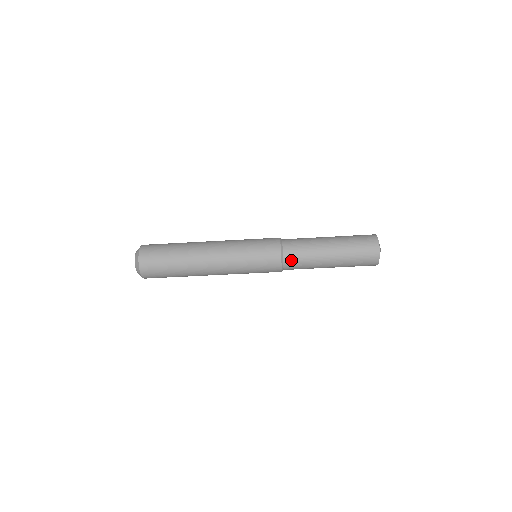
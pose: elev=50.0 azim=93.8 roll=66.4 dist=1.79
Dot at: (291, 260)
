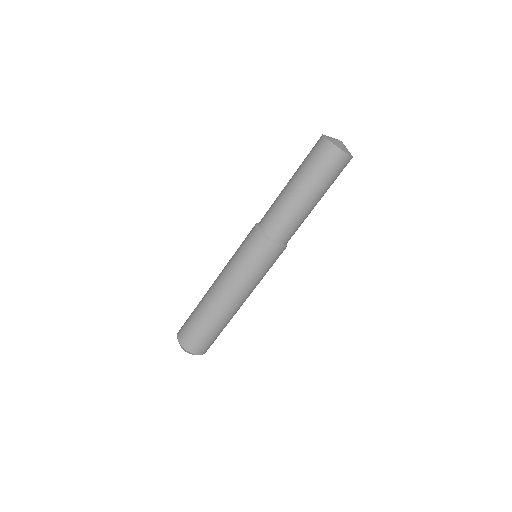
Dot at: (275, 231)
